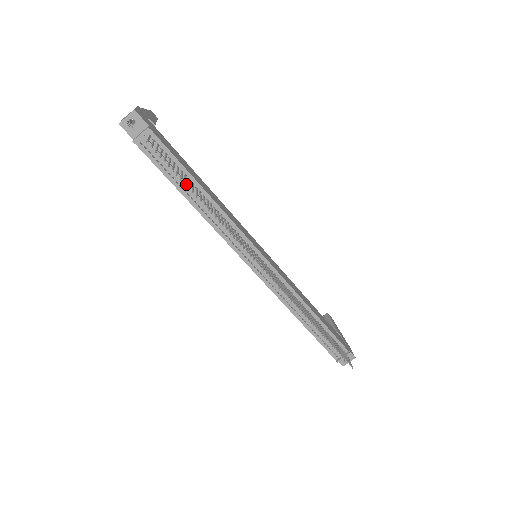
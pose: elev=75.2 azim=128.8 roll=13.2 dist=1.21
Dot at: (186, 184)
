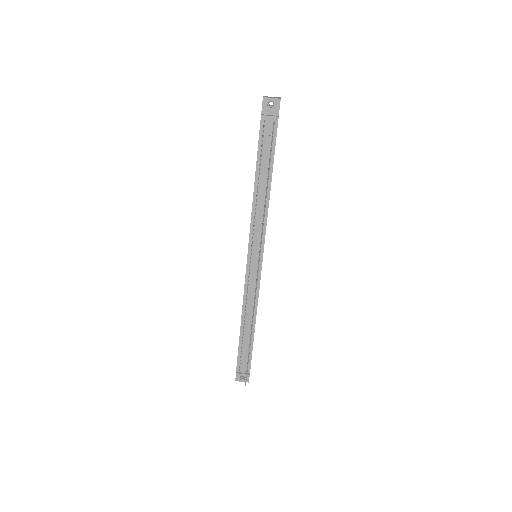
Dot at: (265, 171)
